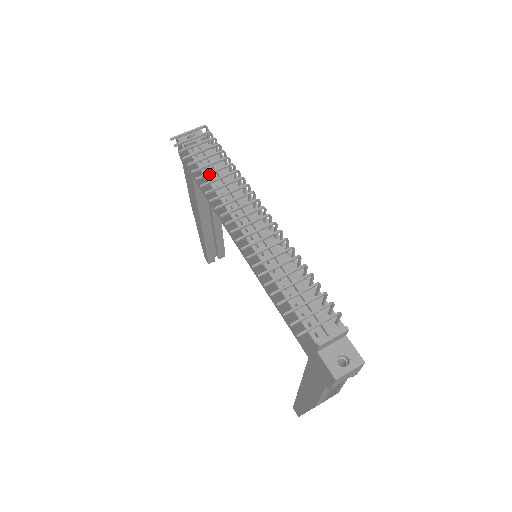
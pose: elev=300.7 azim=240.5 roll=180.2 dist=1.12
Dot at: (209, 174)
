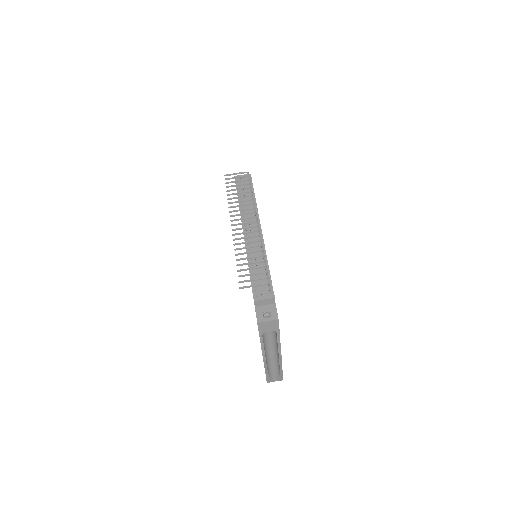
Dot at: (236, 198)
